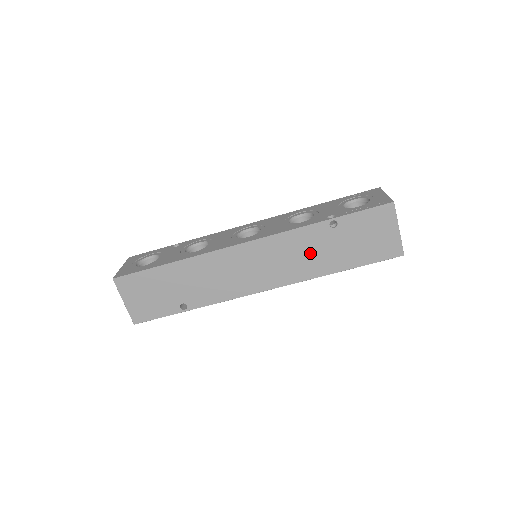
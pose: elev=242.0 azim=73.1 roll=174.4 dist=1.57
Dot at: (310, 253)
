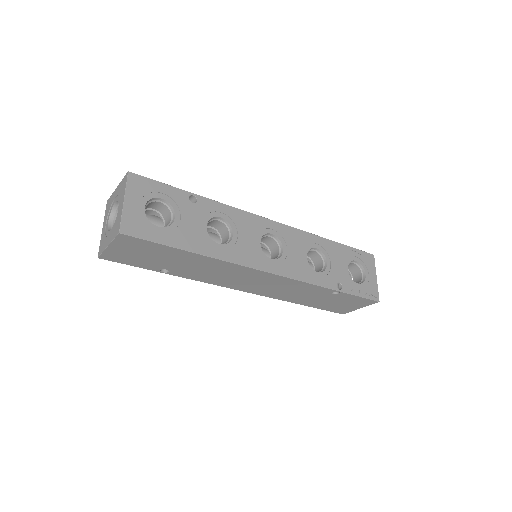
Dot at: (300, 294)
